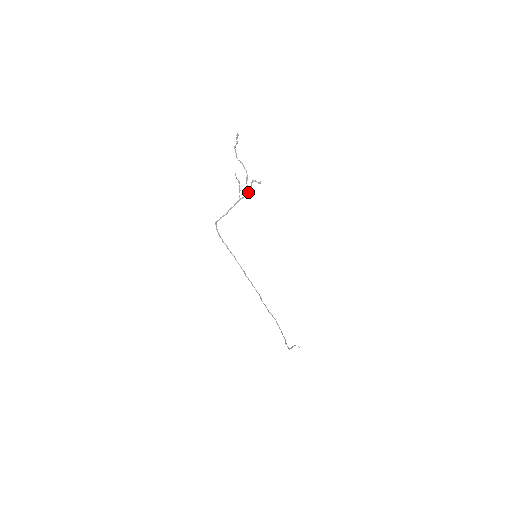
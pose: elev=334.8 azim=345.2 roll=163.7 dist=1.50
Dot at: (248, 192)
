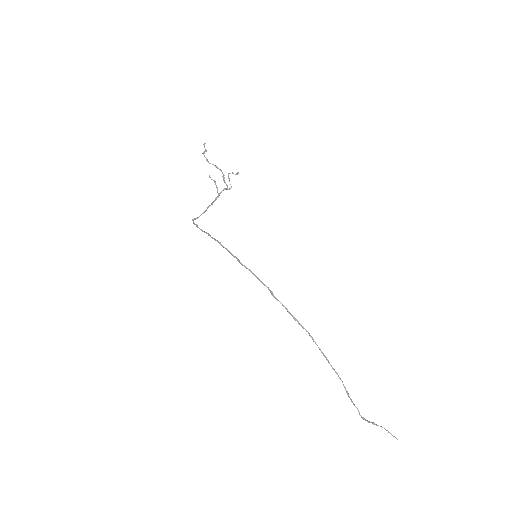
Dot at: (227, 187)
